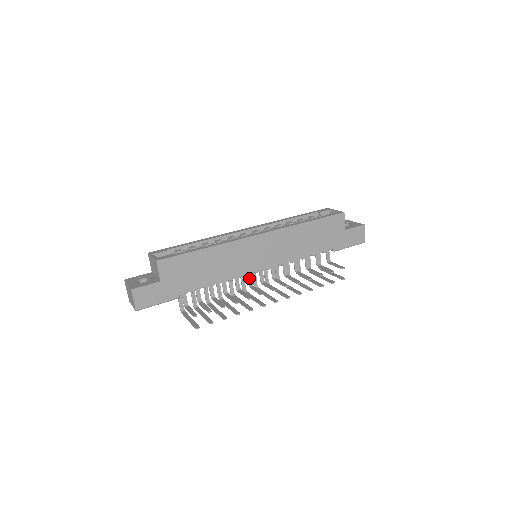
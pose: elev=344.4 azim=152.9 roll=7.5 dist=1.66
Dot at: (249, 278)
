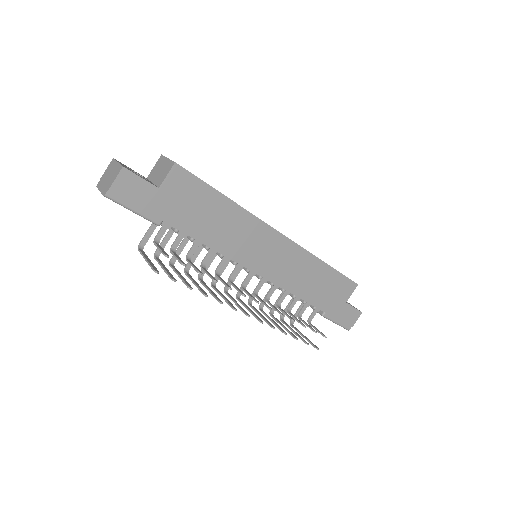
Dot at: (235, 271)
